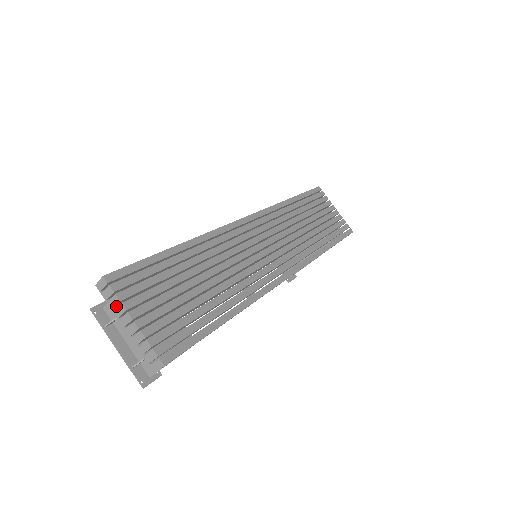
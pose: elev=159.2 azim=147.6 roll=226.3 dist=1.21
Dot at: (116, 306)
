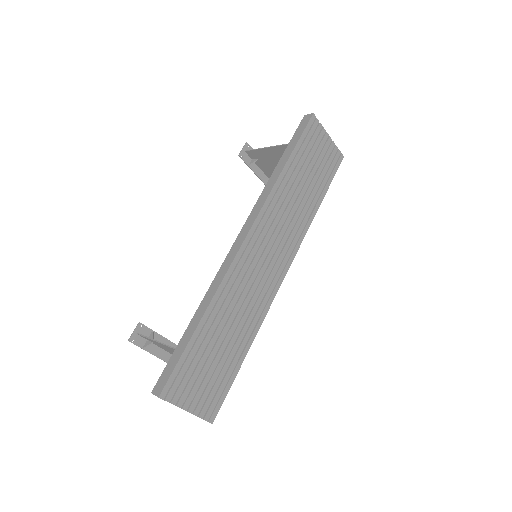
Dot at: occluded
